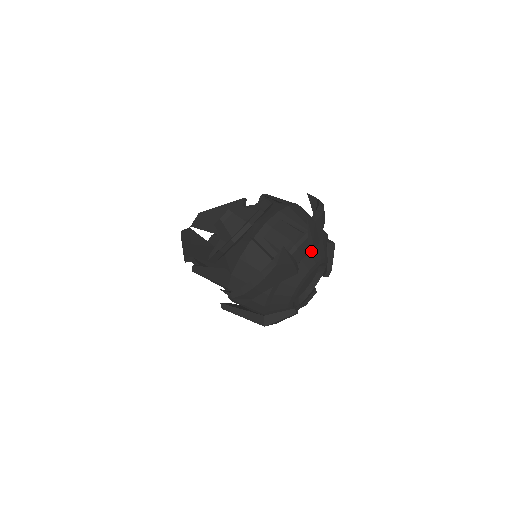
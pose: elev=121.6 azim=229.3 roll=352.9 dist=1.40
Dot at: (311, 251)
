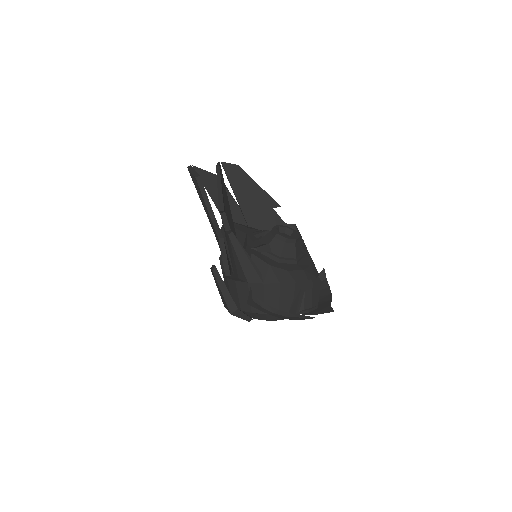
Dot at: (306, 314)
